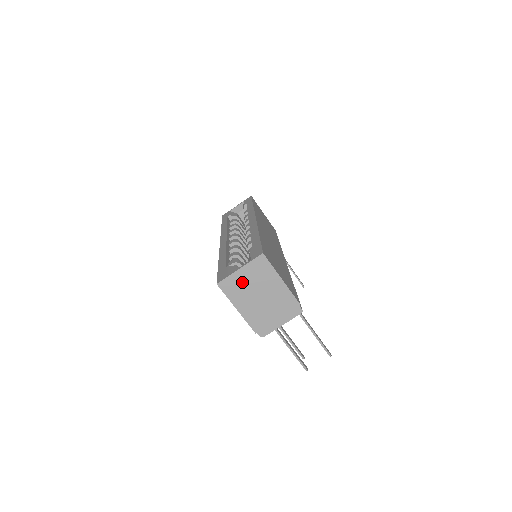
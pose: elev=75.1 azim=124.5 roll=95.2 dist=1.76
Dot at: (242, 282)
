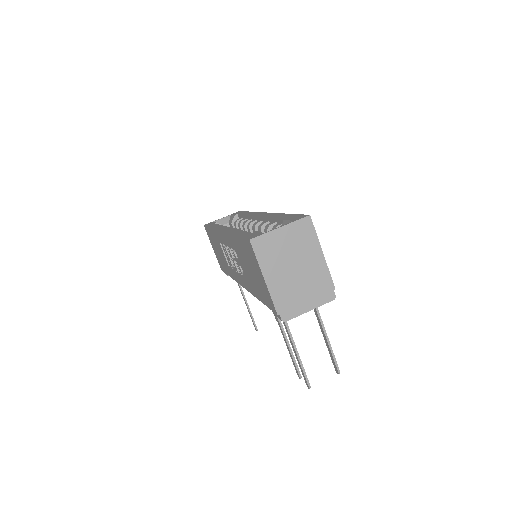
Dot at: (279, 245)
